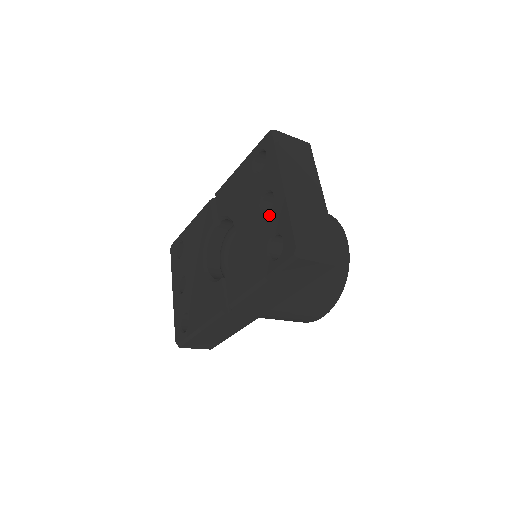
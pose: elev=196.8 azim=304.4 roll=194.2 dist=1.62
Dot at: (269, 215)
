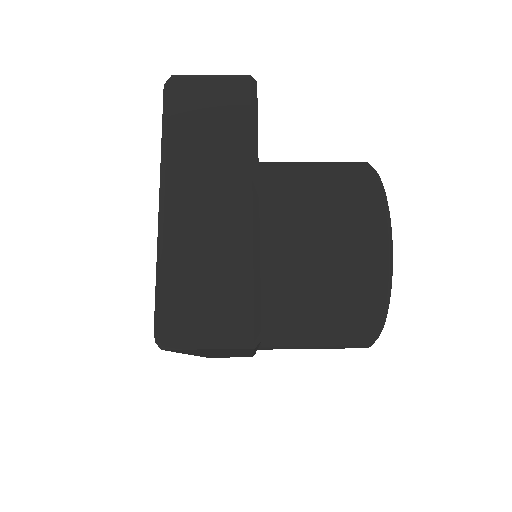
Dot at: occluded
